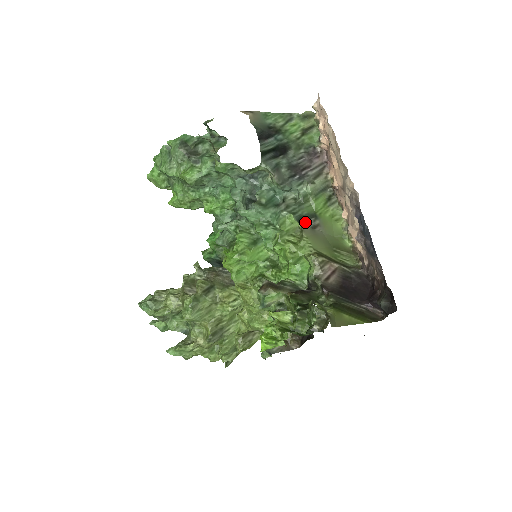
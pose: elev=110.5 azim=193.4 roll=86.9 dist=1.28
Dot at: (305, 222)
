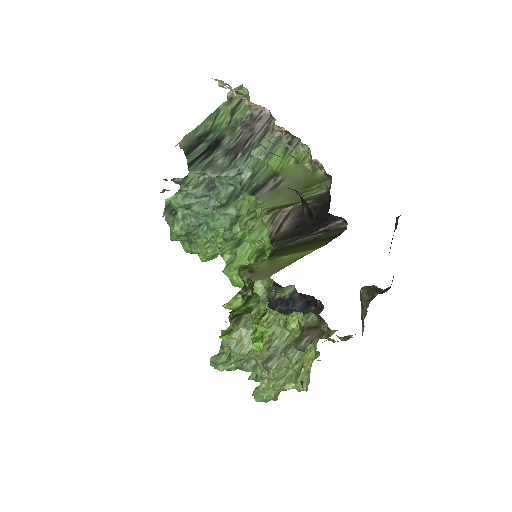
Dot at: (262, 189)
